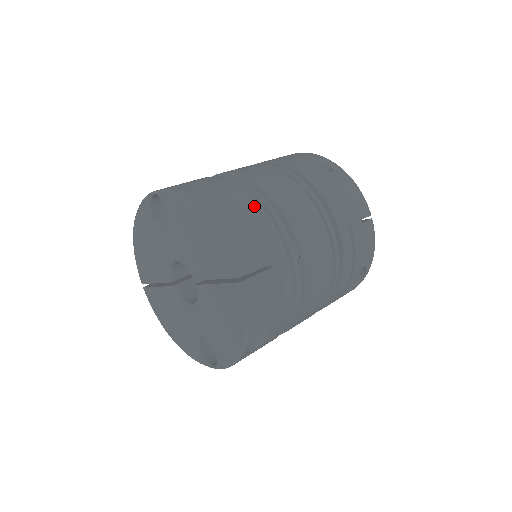
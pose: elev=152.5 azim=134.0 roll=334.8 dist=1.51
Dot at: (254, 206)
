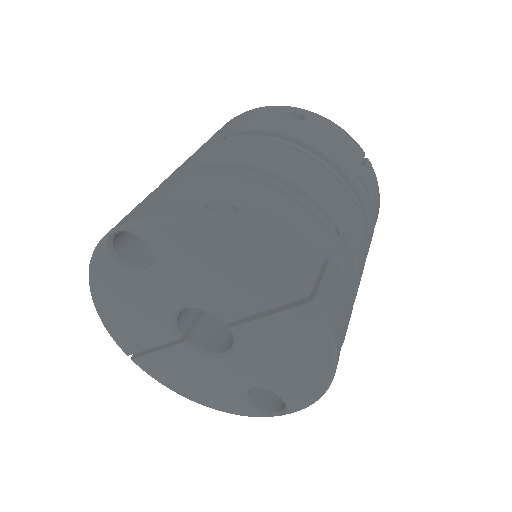
Dot at: (268, 193)
